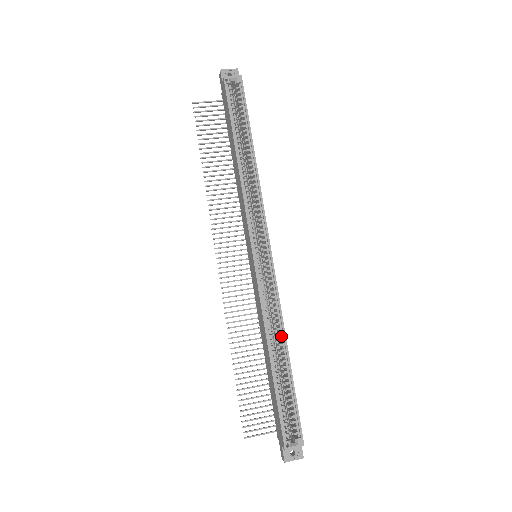
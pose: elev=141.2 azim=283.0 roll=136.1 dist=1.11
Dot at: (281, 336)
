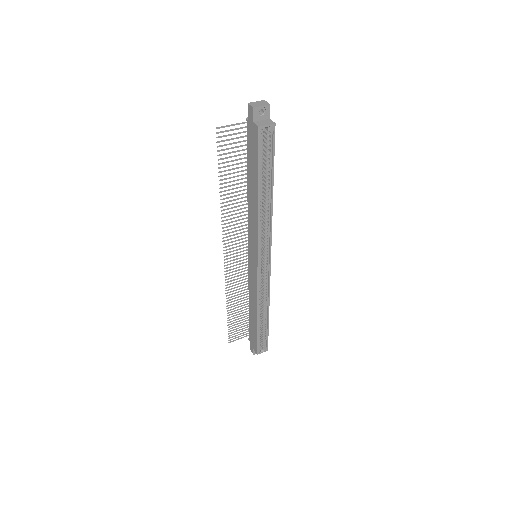
Dot at: (266, 305)
